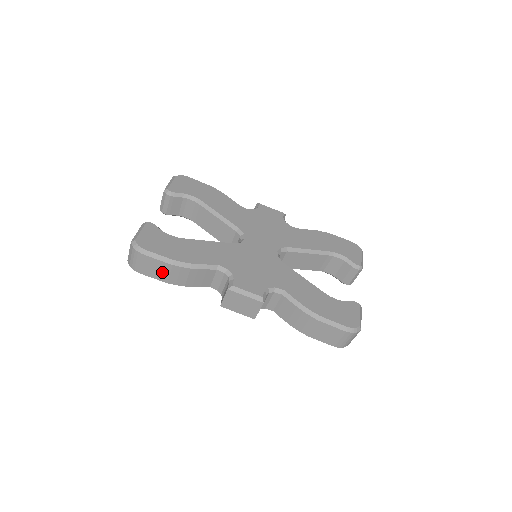
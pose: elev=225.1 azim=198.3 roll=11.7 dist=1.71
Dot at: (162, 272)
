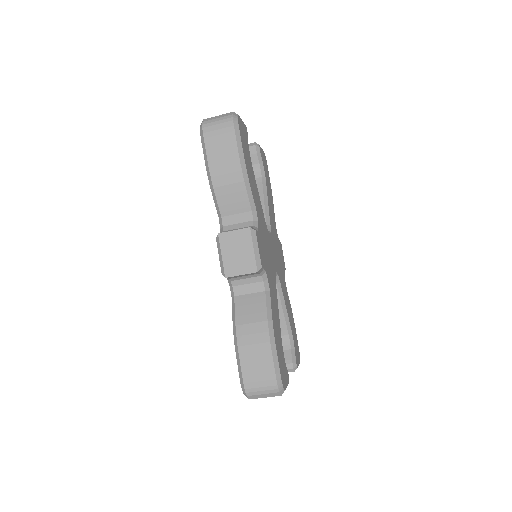
Dot at: (222, 155)
